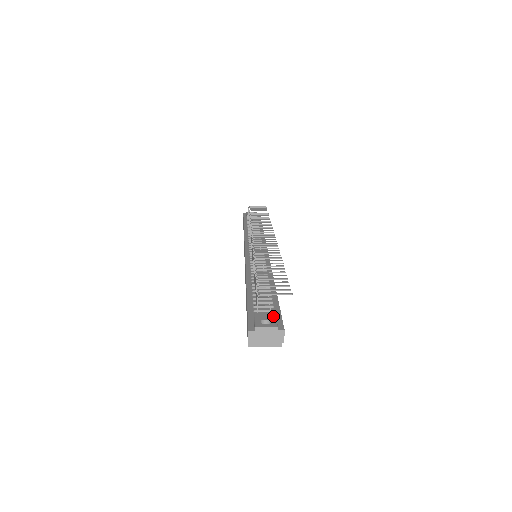
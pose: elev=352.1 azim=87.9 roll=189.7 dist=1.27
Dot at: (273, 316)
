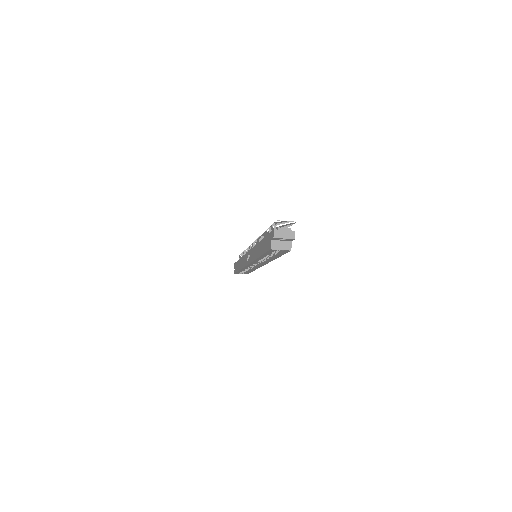
Dot at: occluded
